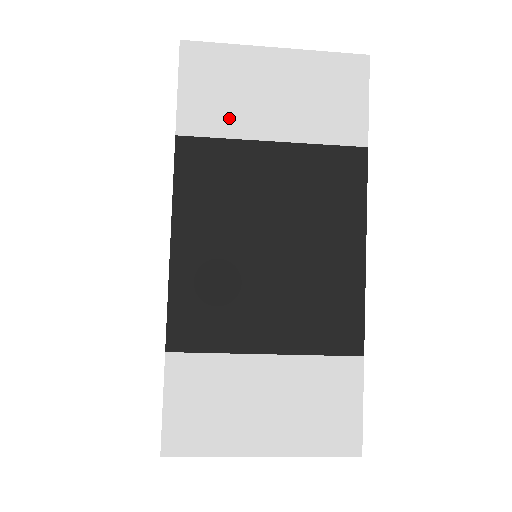
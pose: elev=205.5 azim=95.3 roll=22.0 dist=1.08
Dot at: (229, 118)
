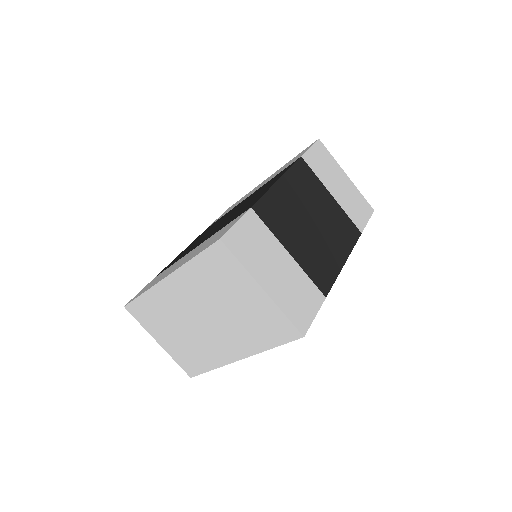
Dot at: (322, 173)
